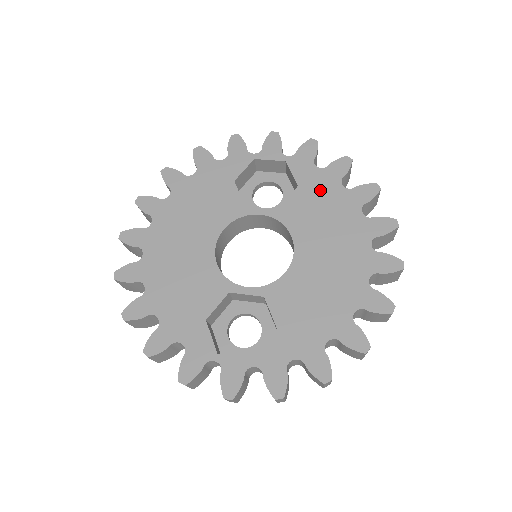
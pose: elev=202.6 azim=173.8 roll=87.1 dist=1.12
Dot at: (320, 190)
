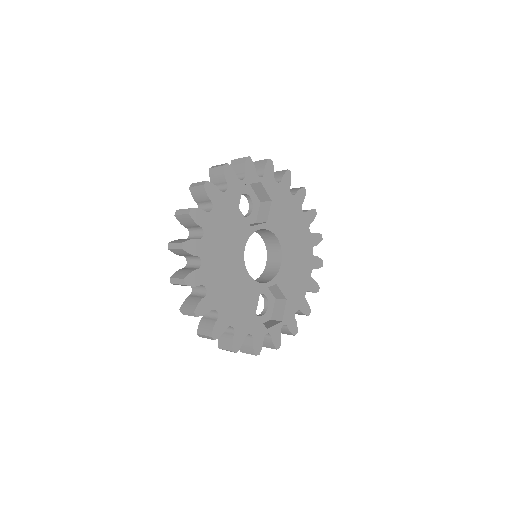
Dot at: (282, 200)
